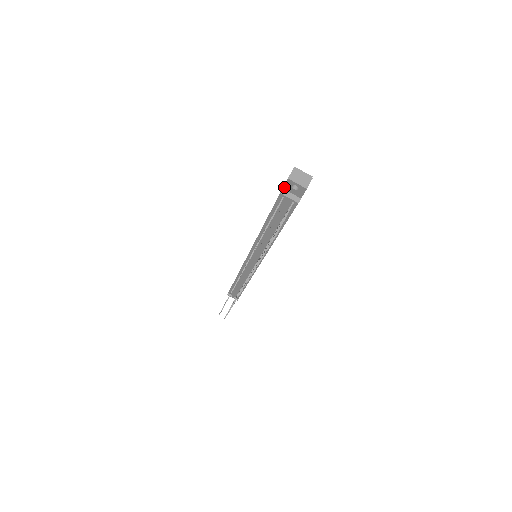
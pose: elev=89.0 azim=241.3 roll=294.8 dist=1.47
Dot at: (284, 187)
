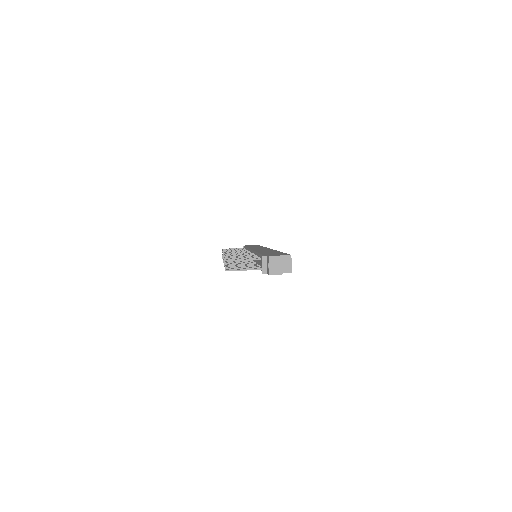
Dot at: (267, 256)
